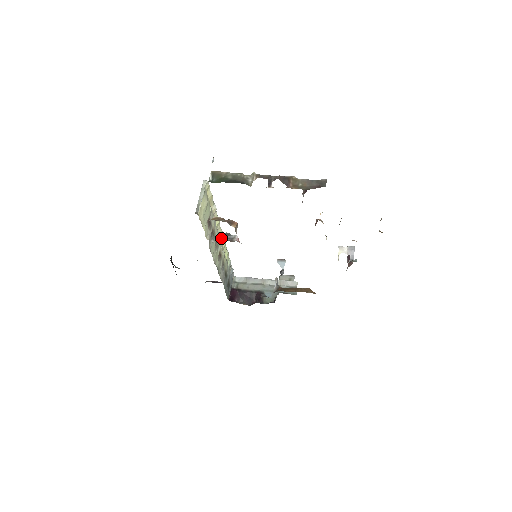
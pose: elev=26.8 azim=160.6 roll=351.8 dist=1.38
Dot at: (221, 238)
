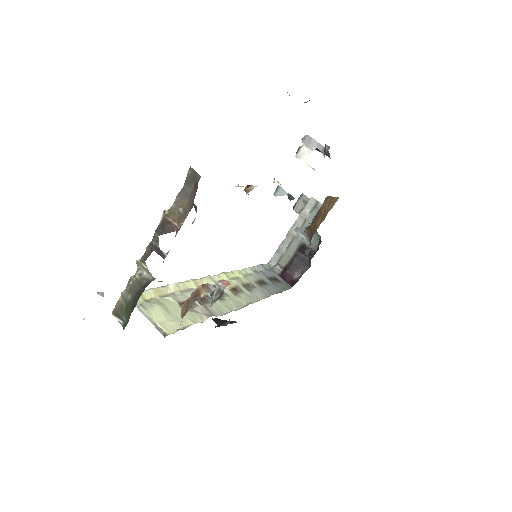
Dot at: (212, 304)
